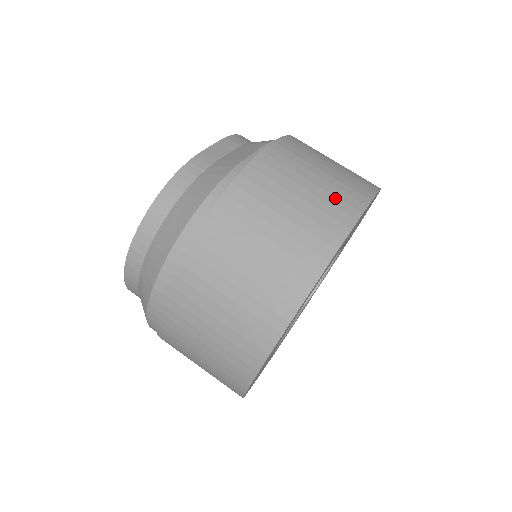
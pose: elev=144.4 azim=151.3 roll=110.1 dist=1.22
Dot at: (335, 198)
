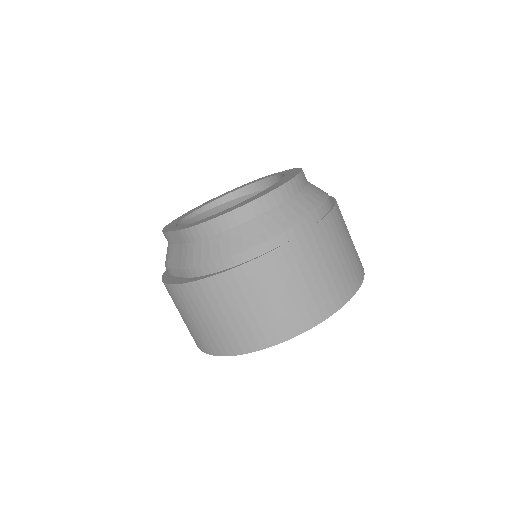
Dot at: occluded
